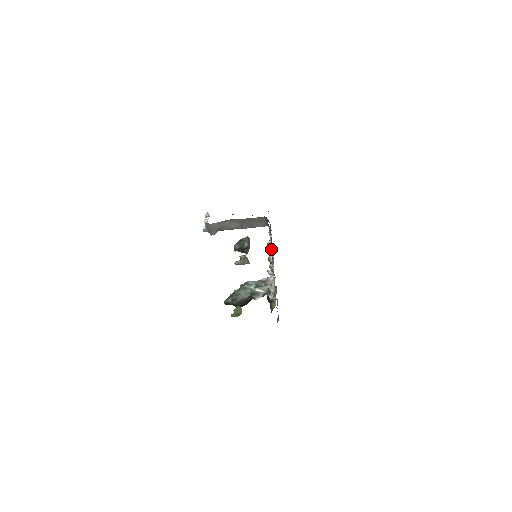
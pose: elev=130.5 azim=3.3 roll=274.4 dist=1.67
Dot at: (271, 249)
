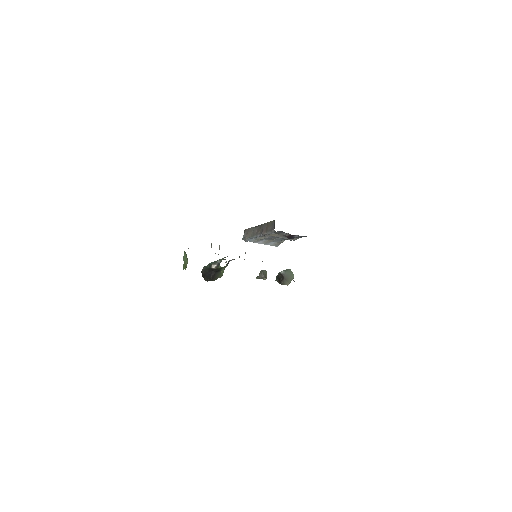
Dot at: occluded
